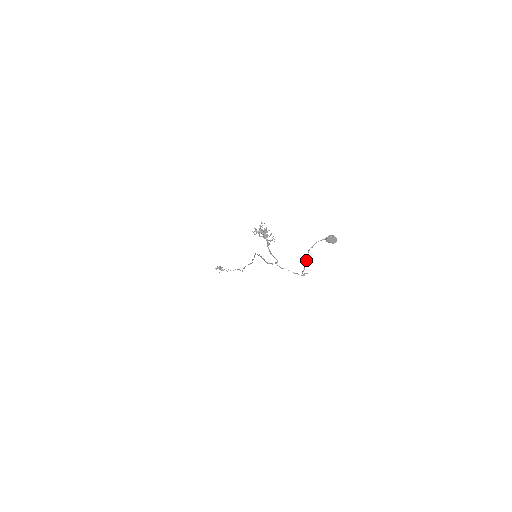
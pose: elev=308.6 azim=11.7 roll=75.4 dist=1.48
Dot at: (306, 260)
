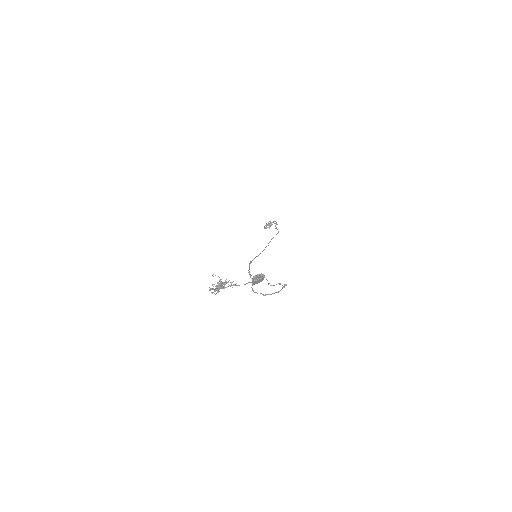
Dot at: (264, 295)
